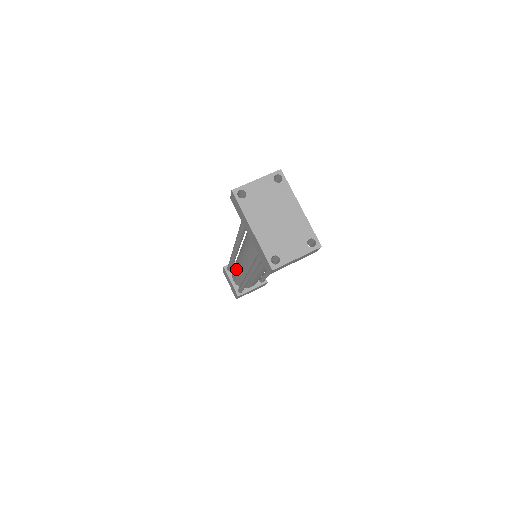
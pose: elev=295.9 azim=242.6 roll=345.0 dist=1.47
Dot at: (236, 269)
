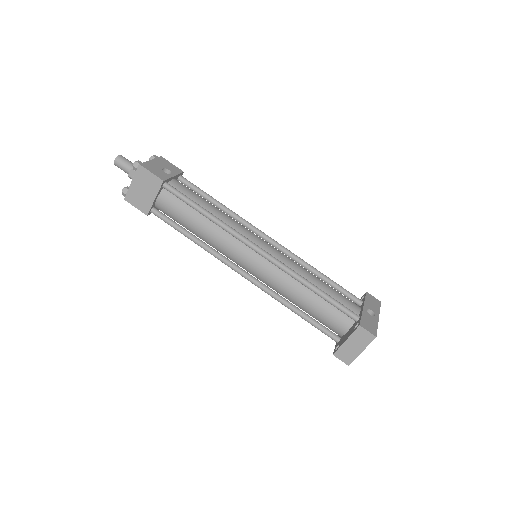
Dot at: occluded
